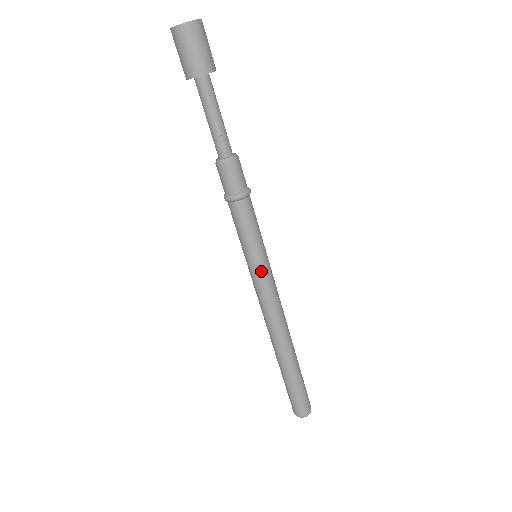
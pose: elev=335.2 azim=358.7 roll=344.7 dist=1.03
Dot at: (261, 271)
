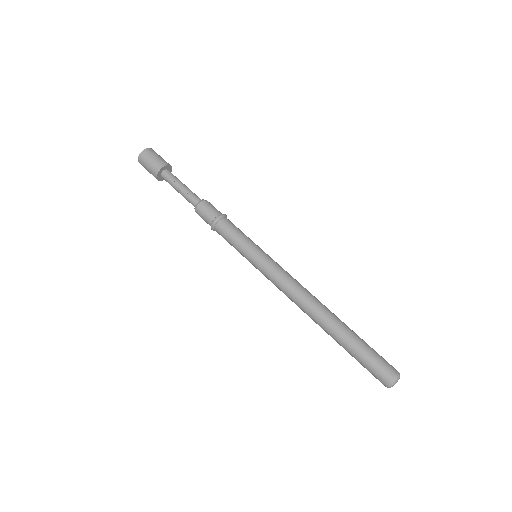
Dot at: (261, 262)
